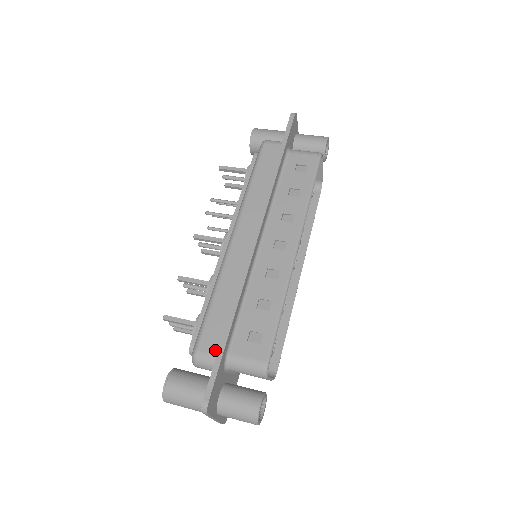
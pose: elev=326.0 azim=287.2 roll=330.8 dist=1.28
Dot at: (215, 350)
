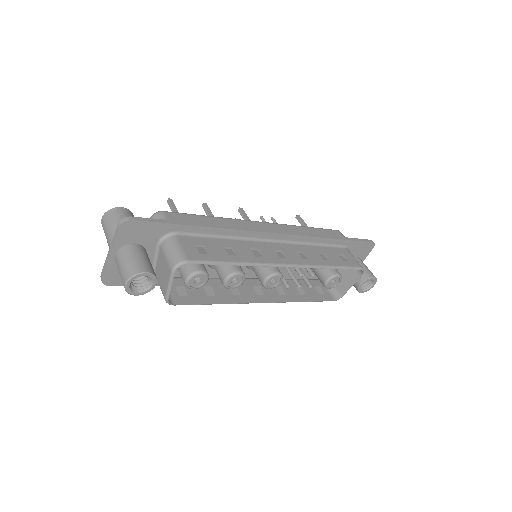
Dot at: occluded
